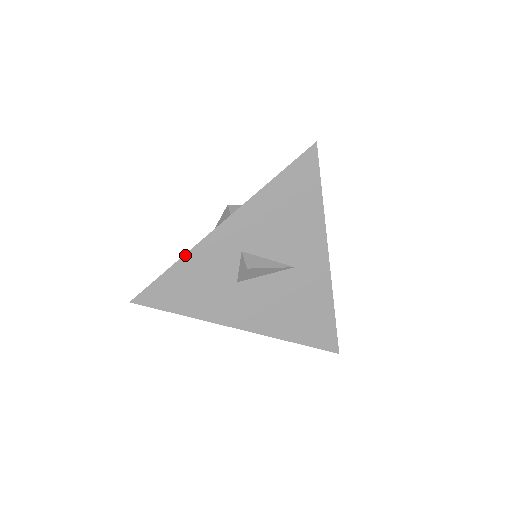
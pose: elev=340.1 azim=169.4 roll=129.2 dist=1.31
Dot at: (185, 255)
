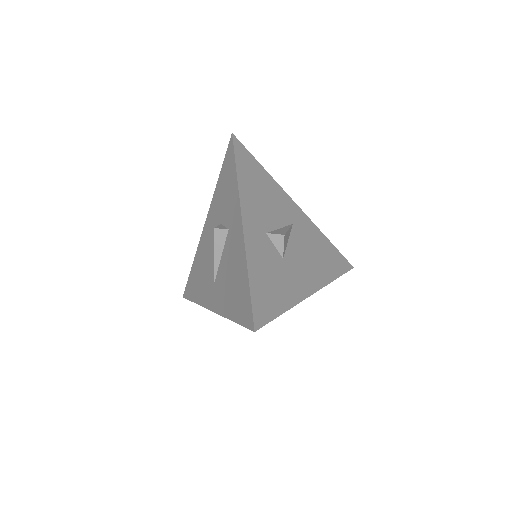
Dot at: (247, 261)
